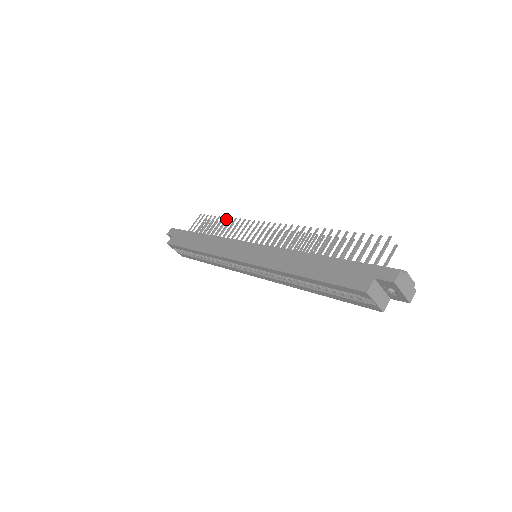
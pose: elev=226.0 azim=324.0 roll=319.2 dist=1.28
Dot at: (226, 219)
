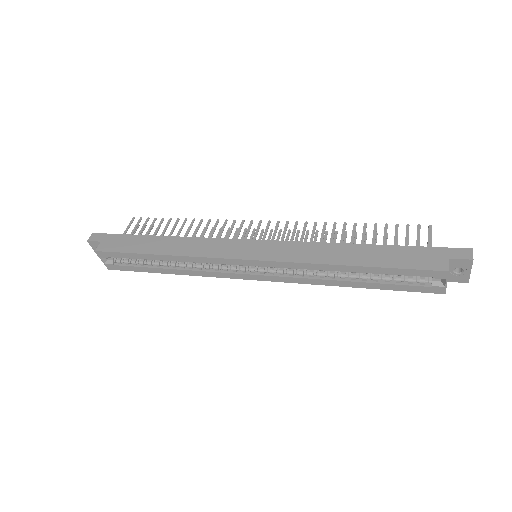
Dot at: (186, 220)
